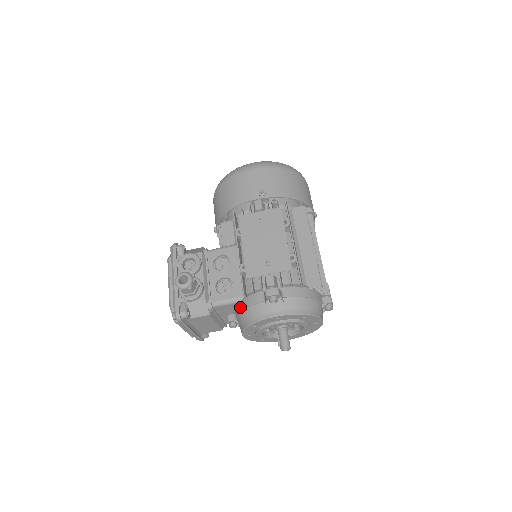
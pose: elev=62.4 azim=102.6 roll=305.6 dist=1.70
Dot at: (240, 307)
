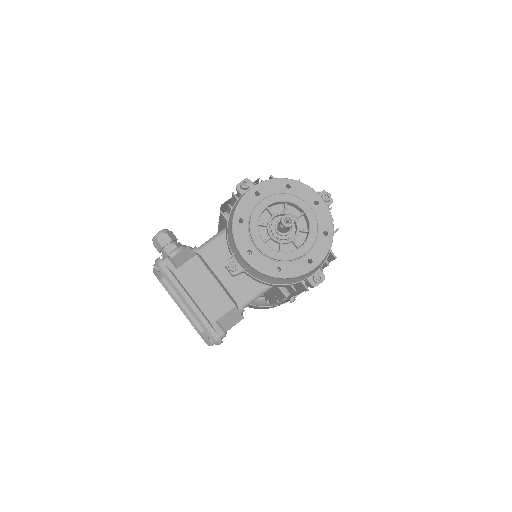
Dot at: (226, 231)
